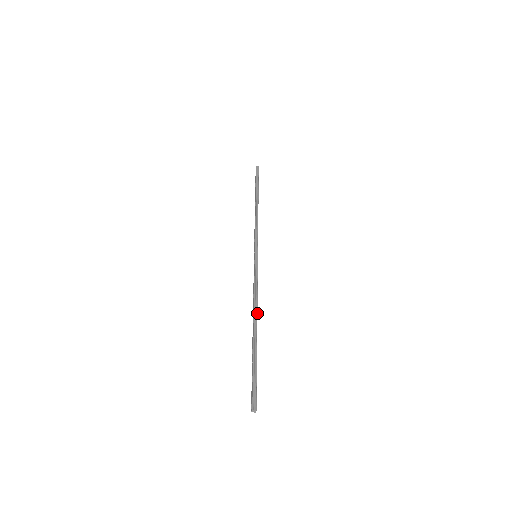
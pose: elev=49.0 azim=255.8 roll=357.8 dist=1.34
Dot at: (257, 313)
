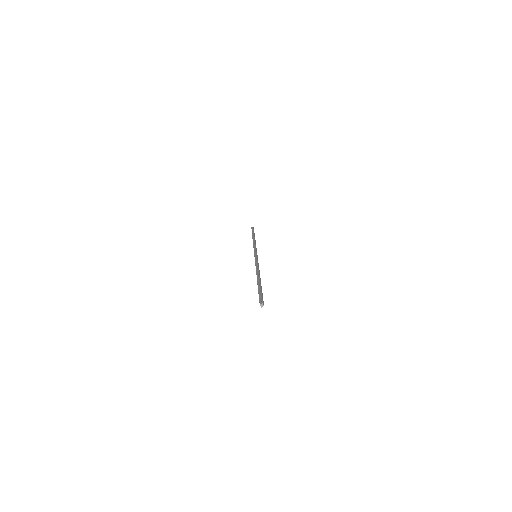
Dot at: (259, 273)
